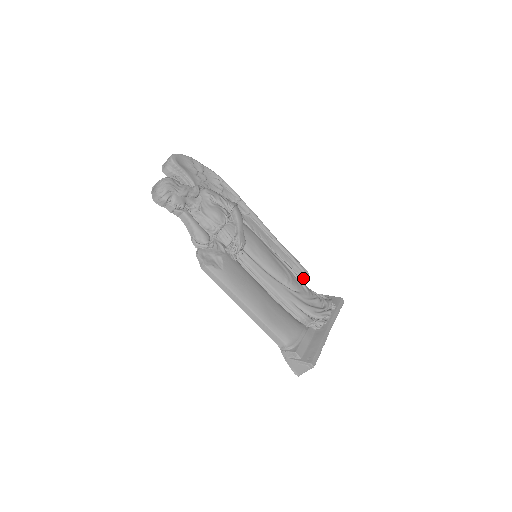
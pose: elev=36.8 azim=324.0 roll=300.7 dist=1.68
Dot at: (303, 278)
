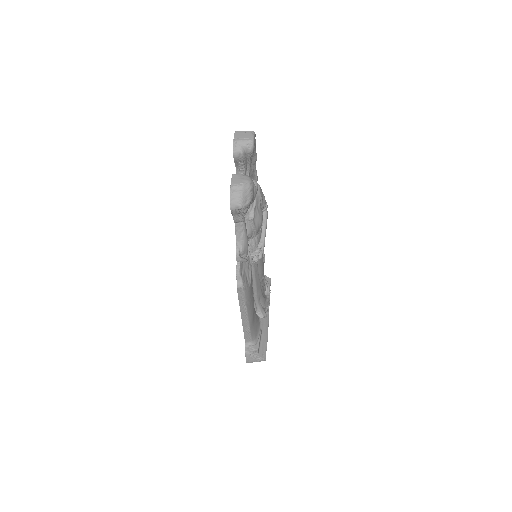
Dot at: occluded
